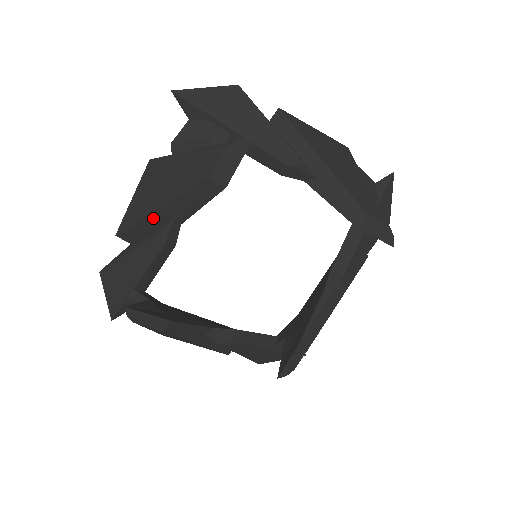
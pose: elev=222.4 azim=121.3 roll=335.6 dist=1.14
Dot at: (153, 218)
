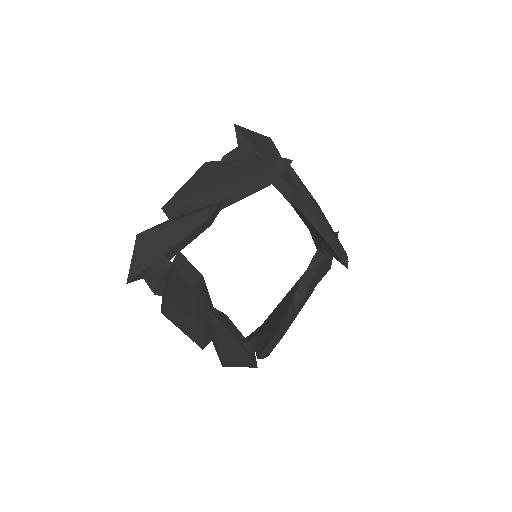
Dot at: (203, 199)
